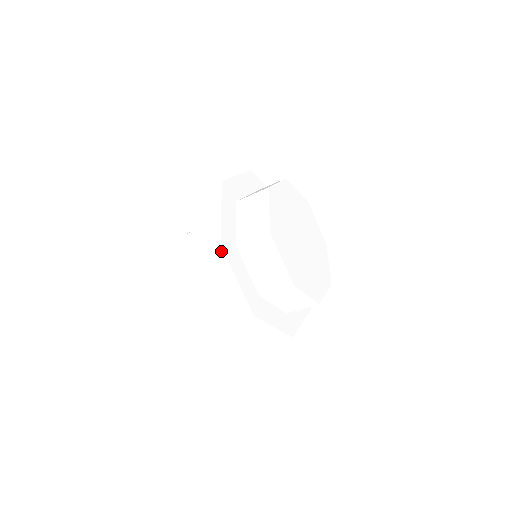
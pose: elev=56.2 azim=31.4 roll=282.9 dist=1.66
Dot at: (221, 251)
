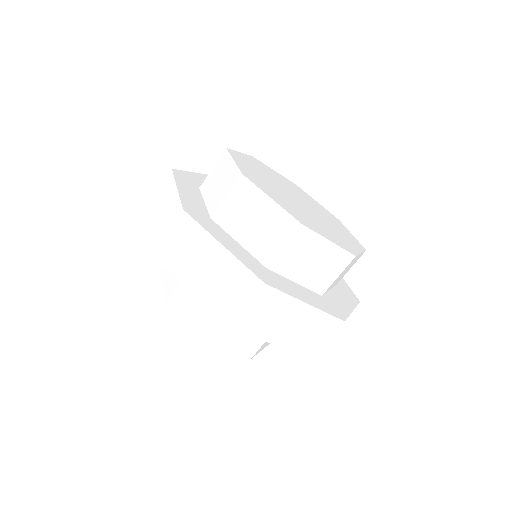
Dot at: (187, 218)
